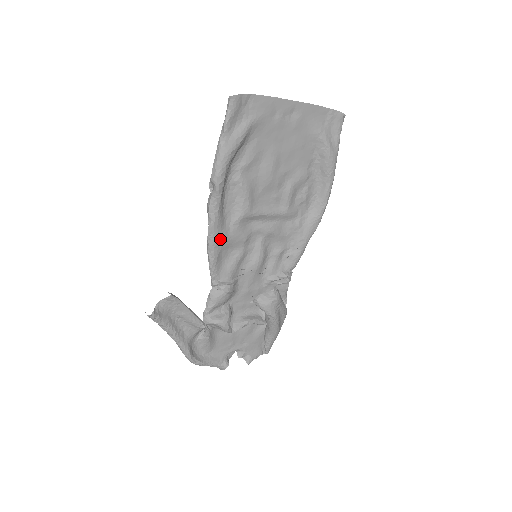
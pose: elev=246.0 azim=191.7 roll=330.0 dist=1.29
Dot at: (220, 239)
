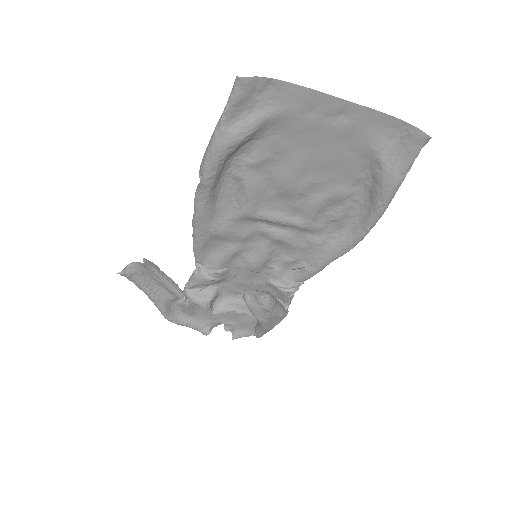
Dot at: (207, 230)
